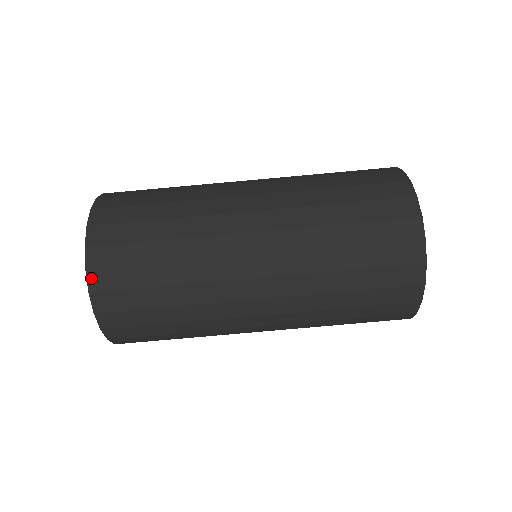
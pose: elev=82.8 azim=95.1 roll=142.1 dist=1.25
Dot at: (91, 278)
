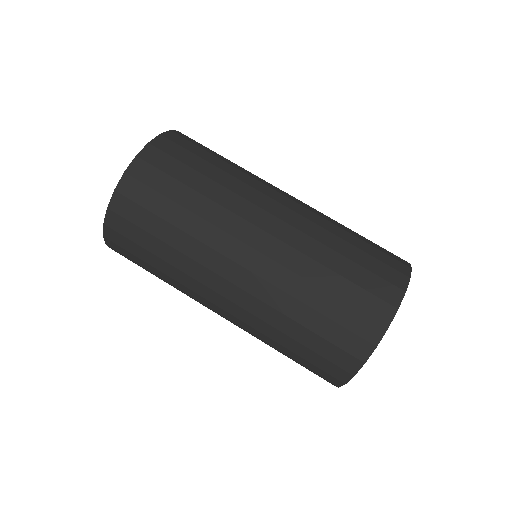
Dot at: (106, 230)
